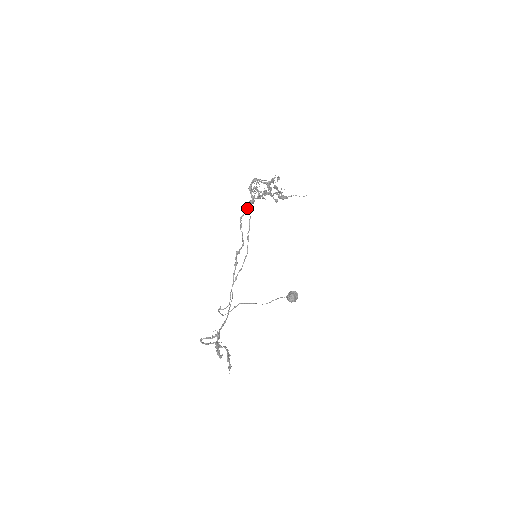
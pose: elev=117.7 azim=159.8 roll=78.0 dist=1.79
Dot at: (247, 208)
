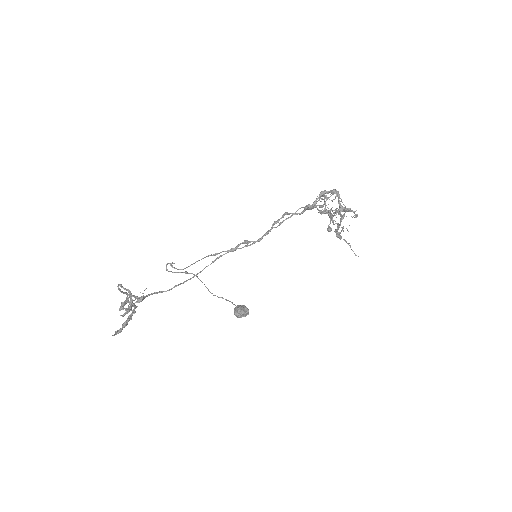
Dot at: (301, 212)
